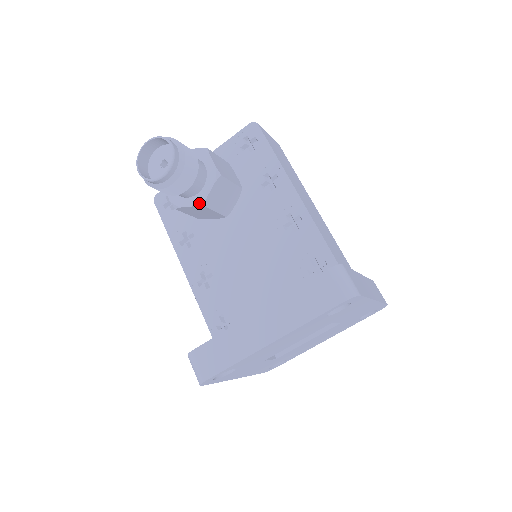
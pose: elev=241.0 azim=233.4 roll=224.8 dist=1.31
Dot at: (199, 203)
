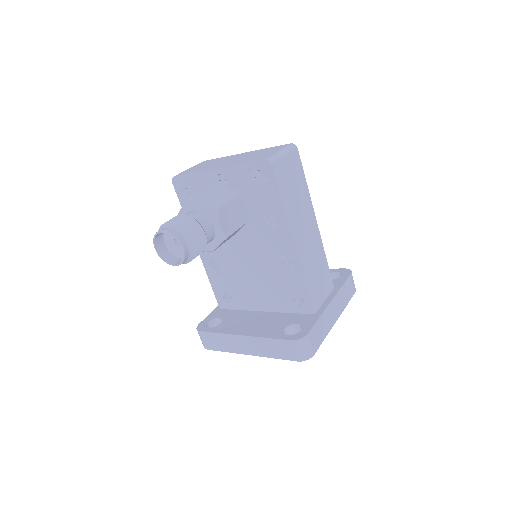
Dot at: (208, 251)
